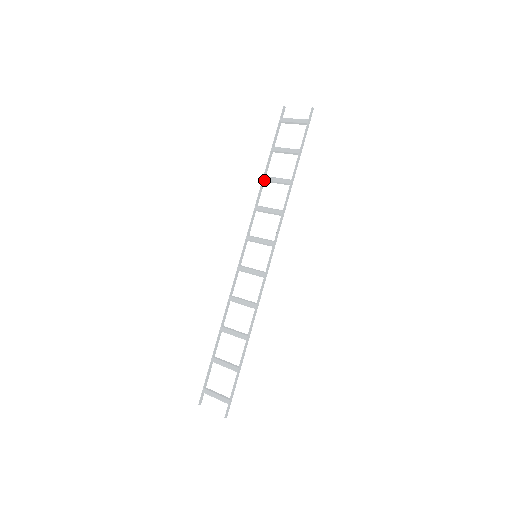
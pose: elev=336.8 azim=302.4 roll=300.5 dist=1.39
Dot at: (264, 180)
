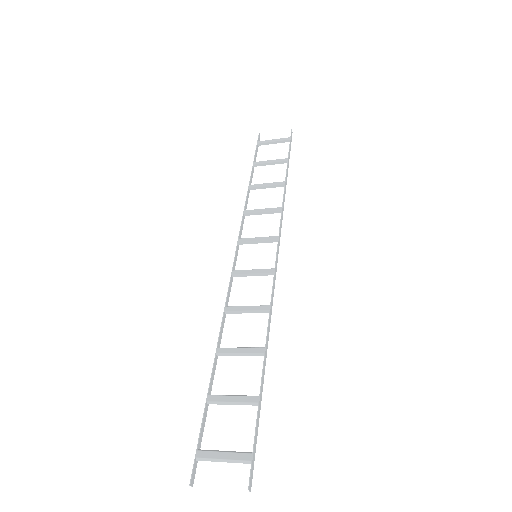
Dot at: (250, 188)
